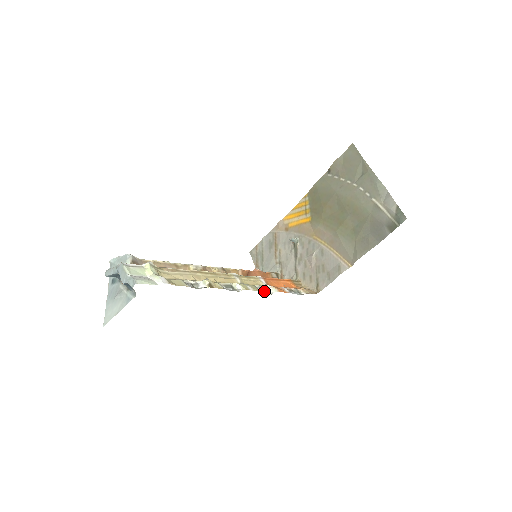
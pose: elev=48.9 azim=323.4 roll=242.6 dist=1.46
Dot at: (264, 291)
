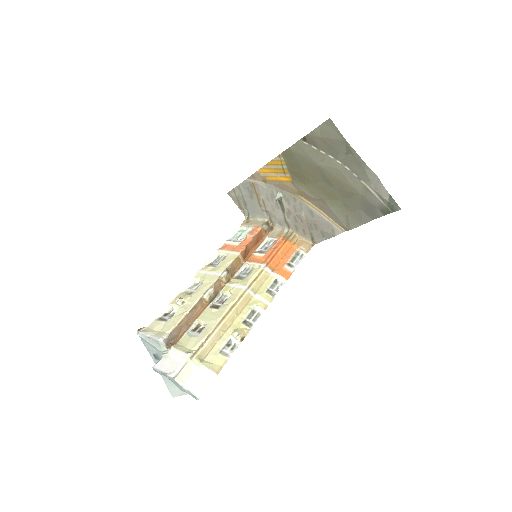
Dot at: (275, 287)
